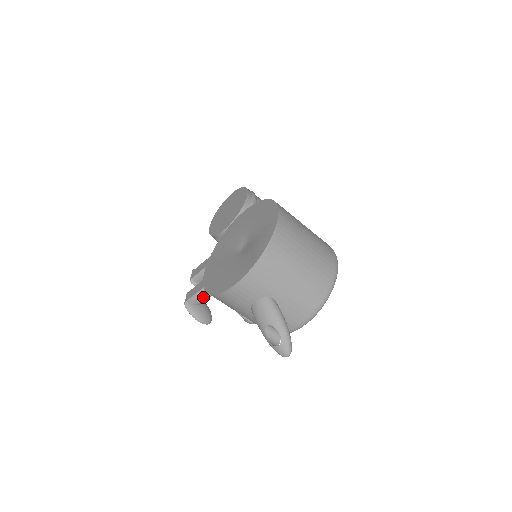
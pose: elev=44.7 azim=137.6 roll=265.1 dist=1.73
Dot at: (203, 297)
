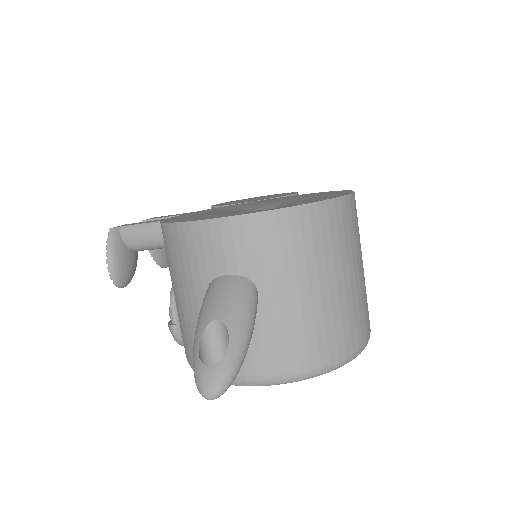
Dot at: (146, 237)
